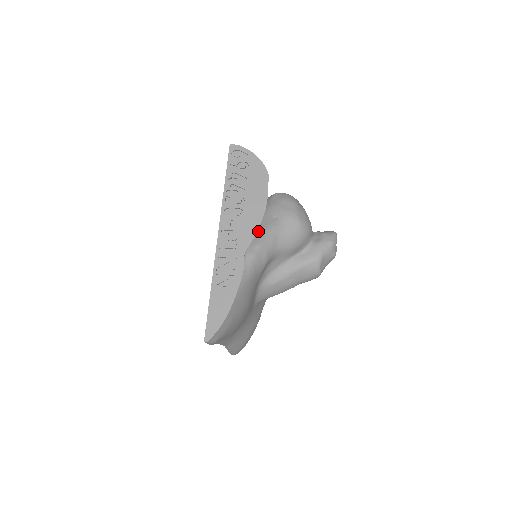
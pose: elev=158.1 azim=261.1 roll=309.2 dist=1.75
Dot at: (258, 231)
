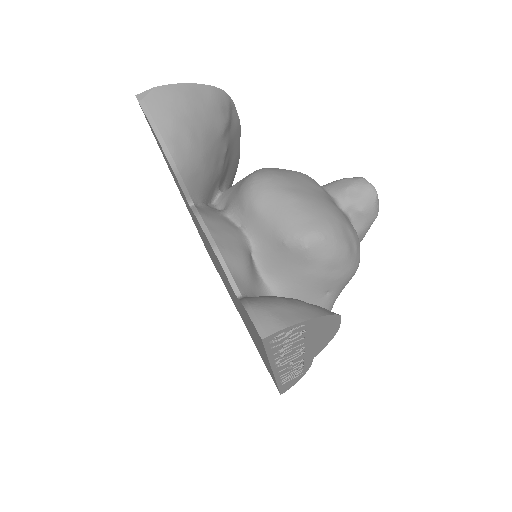
Dot at: occluded
